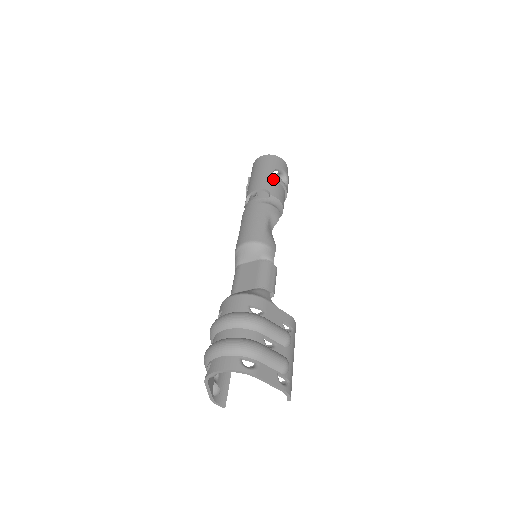
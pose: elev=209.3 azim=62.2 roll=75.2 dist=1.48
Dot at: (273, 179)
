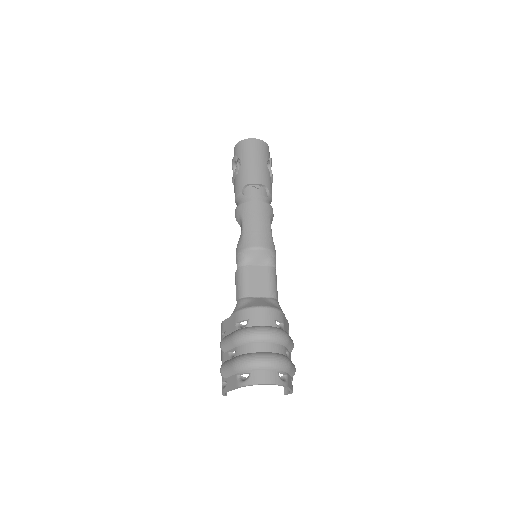
Dot at: (268, 173)
